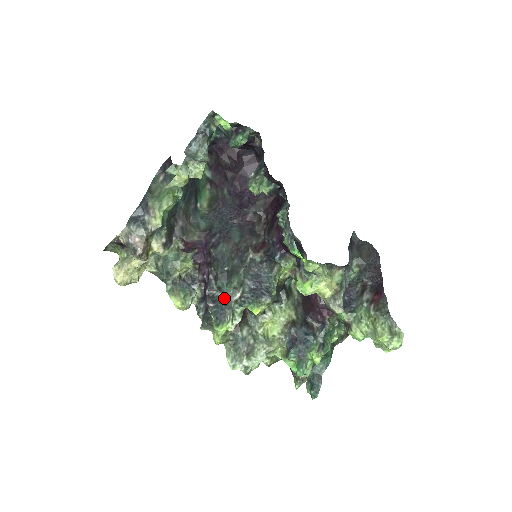
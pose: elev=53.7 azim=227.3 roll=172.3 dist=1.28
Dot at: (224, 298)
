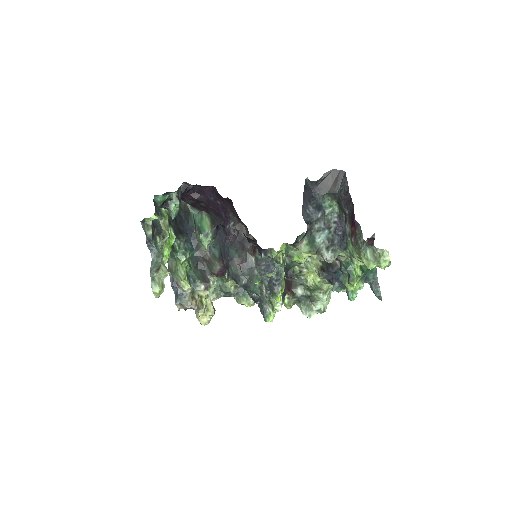
Dot at: occluded
